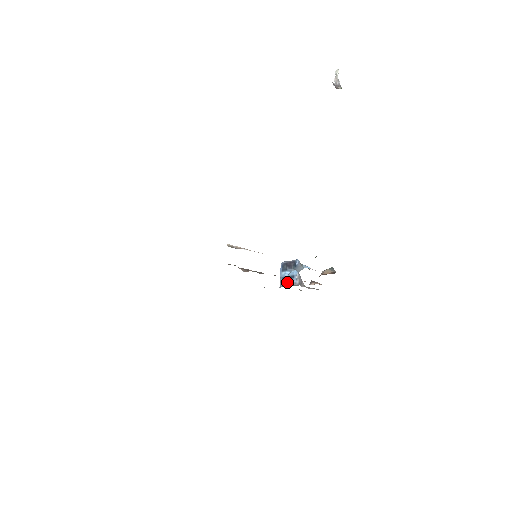
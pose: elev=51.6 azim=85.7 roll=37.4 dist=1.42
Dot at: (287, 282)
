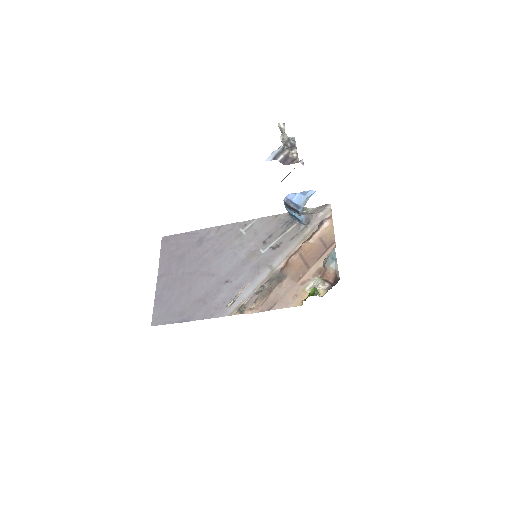
Dot at: (295, 219)
